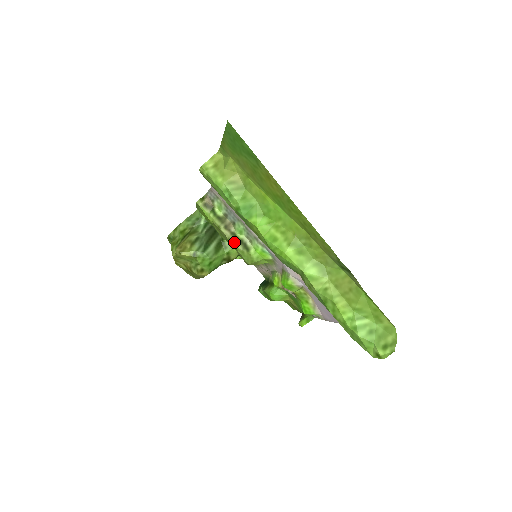
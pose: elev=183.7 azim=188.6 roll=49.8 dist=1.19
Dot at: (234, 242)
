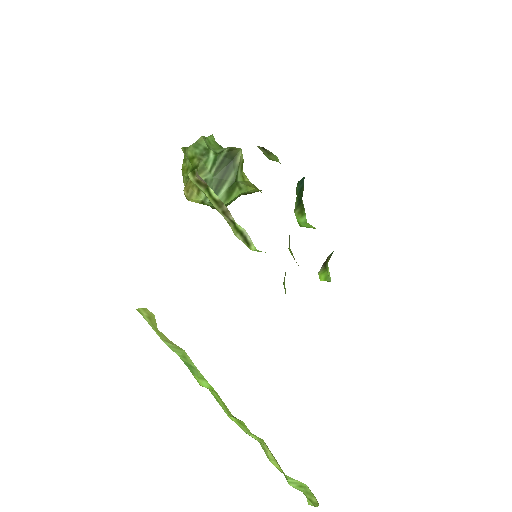
Dot at: (234, 231)
